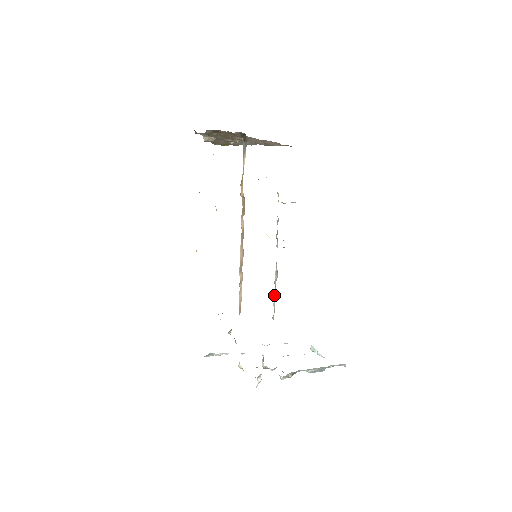
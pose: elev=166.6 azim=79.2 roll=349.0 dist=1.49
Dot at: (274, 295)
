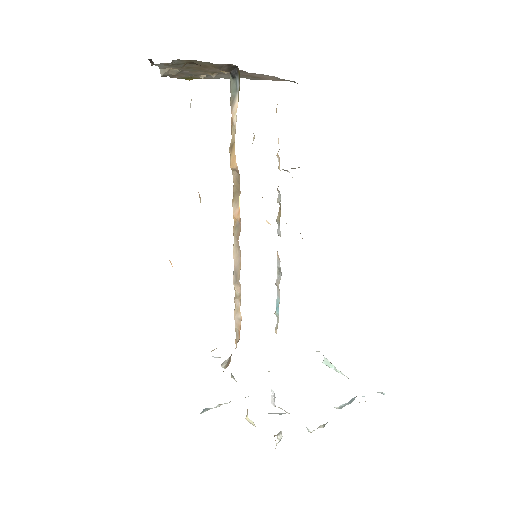
Dot at: (276, 300)
